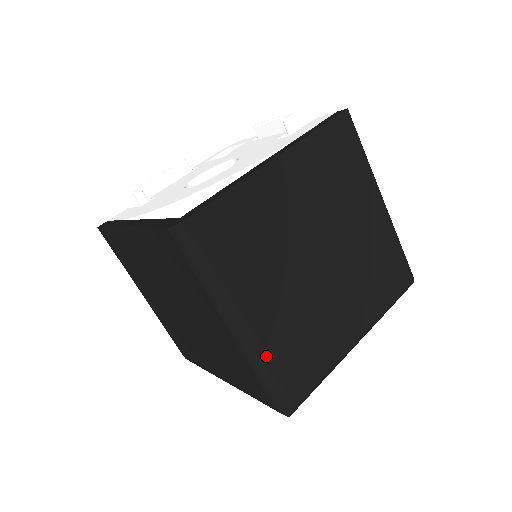
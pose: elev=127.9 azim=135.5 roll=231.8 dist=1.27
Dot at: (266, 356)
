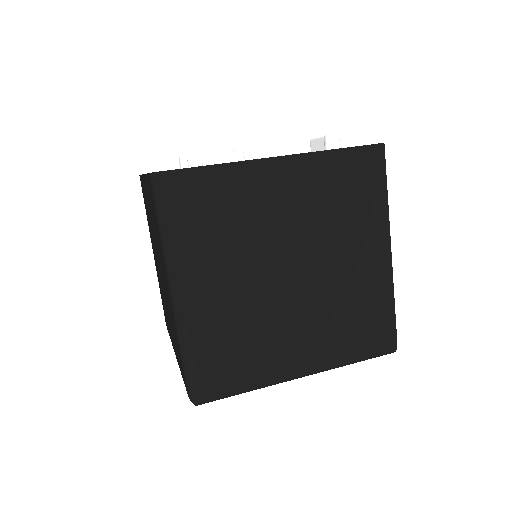
Dot at: (193, 333)
